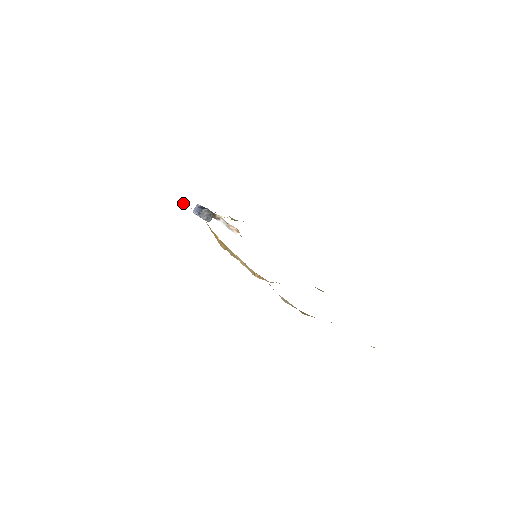
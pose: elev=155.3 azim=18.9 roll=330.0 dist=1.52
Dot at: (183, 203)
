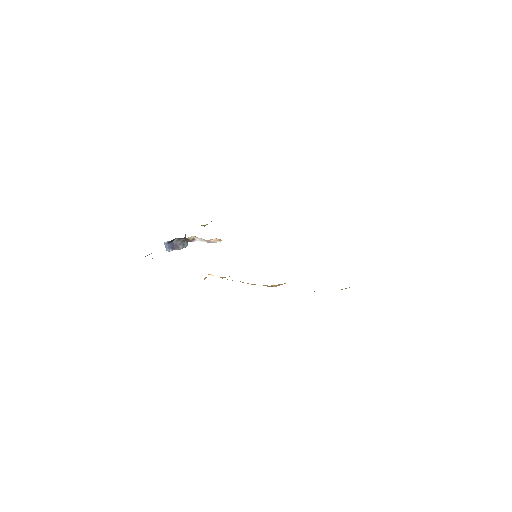
Dot at: (152, 258)
